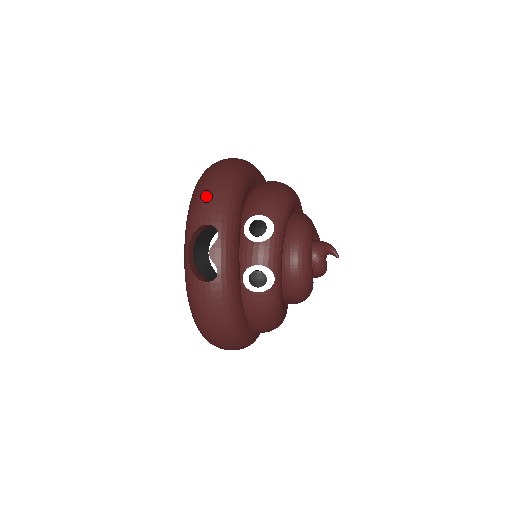
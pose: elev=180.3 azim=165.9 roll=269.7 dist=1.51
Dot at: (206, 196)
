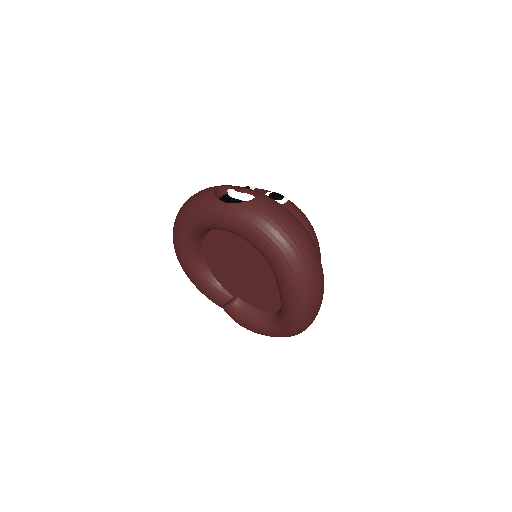
Dot at: (198, 193)
